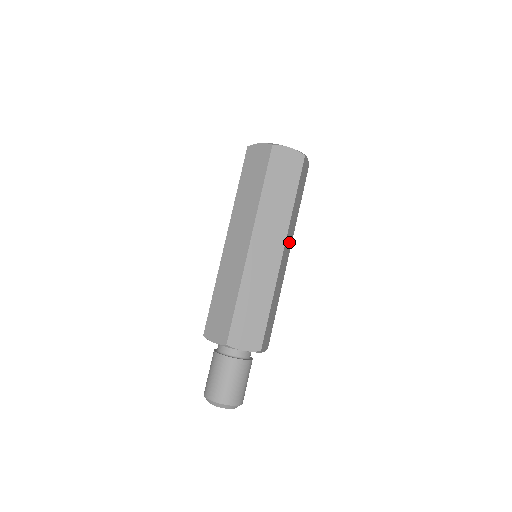
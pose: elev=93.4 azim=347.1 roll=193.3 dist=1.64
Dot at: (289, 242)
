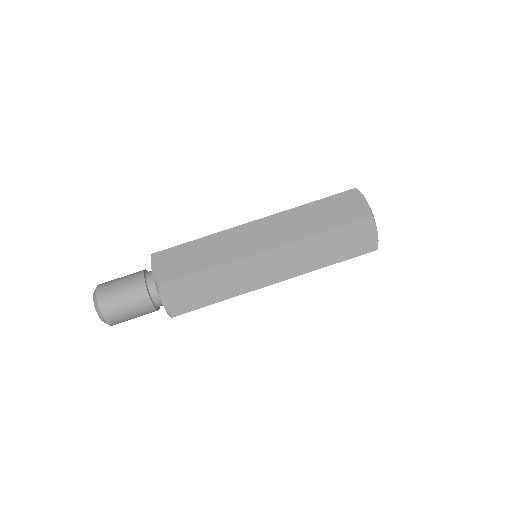
Dot at: (286, 266)
